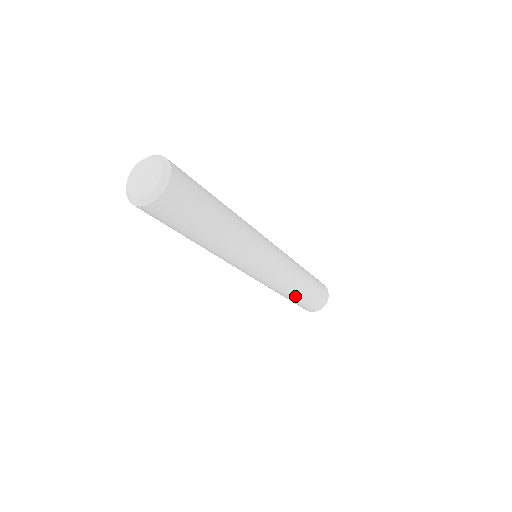
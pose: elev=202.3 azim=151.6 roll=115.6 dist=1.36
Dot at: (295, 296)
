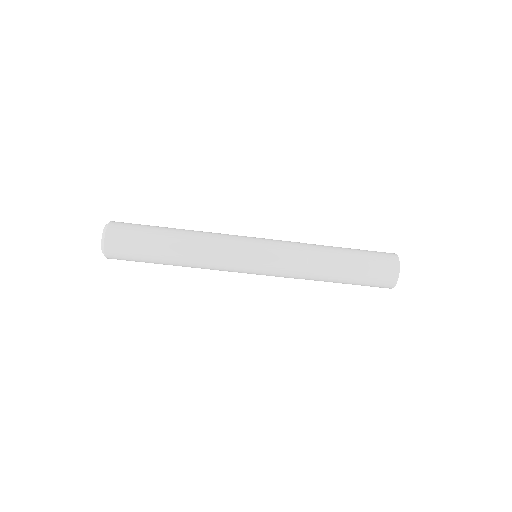
Dot at: (334, 275)
